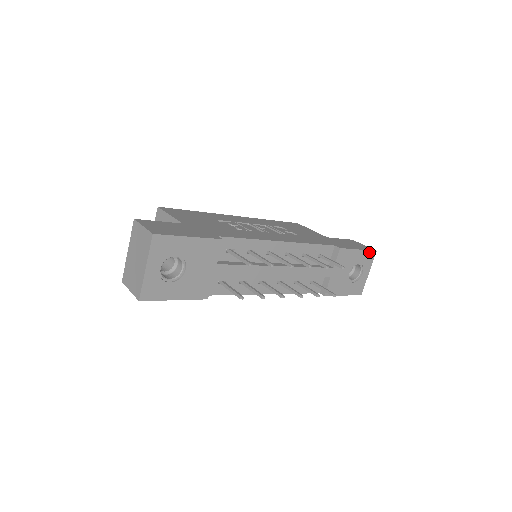
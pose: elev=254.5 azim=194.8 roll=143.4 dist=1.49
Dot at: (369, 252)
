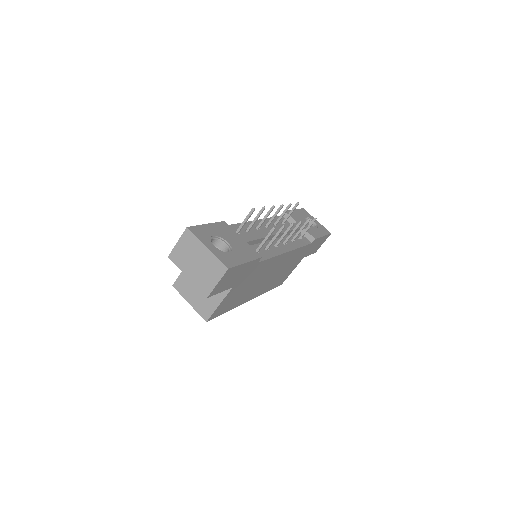
Dot at: (301, 210)
